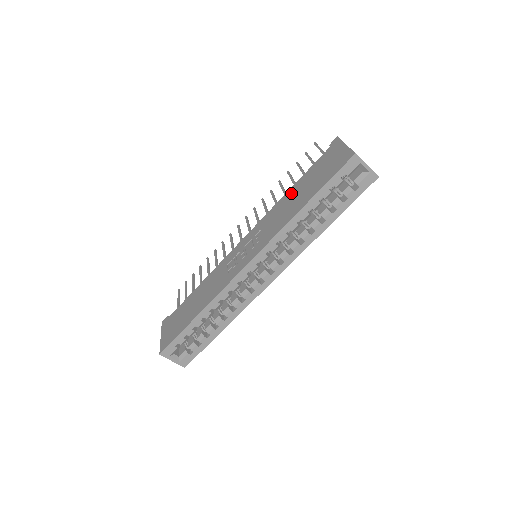
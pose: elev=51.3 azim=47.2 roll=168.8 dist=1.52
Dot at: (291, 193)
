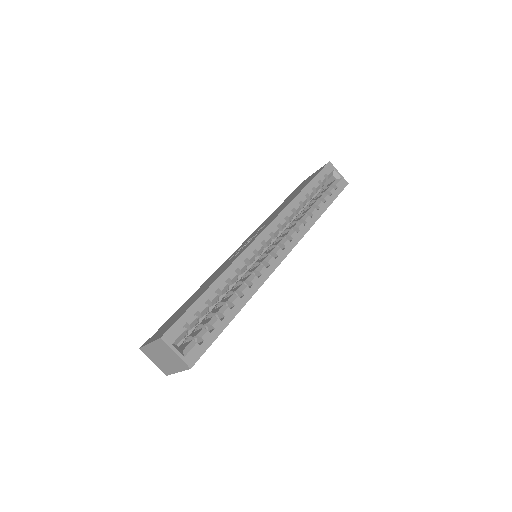
Dot at: (278, 208)
